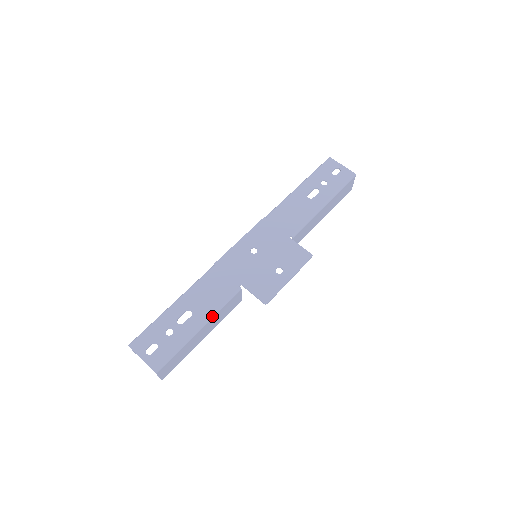
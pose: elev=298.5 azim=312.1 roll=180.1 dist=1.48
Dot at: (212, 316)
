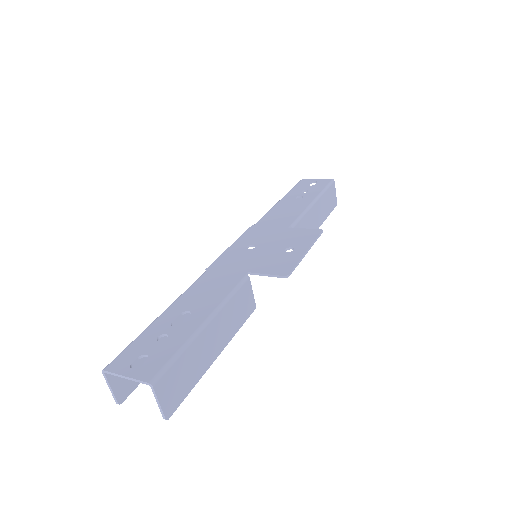
Dot at: (219, 307)
